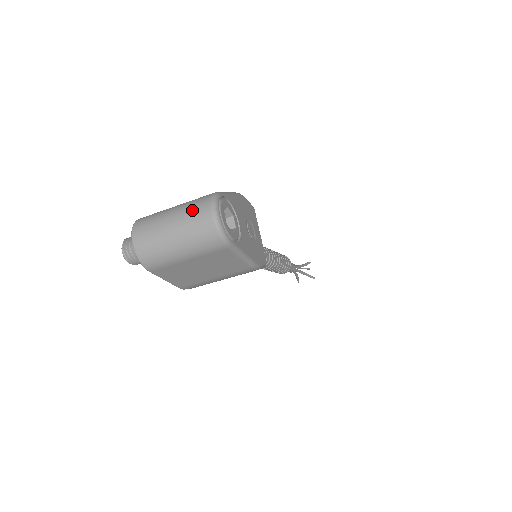
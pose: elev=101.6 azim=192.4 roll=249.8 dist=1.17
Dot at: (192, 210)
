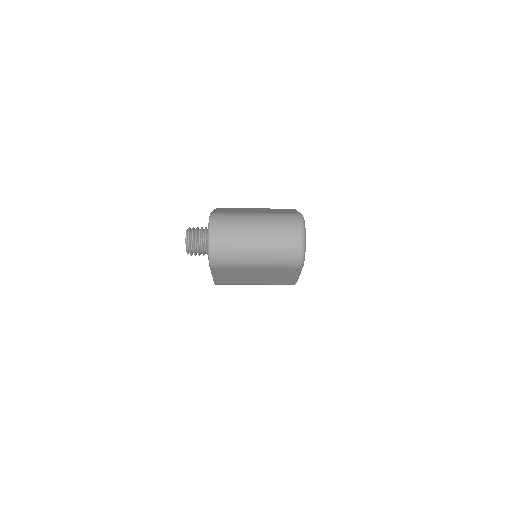
Dot at: (280, 226)
